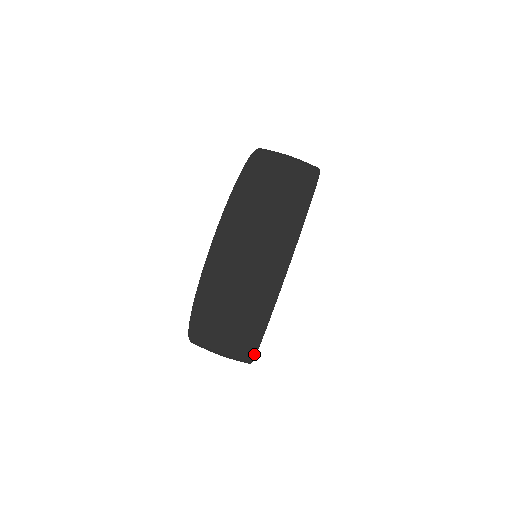
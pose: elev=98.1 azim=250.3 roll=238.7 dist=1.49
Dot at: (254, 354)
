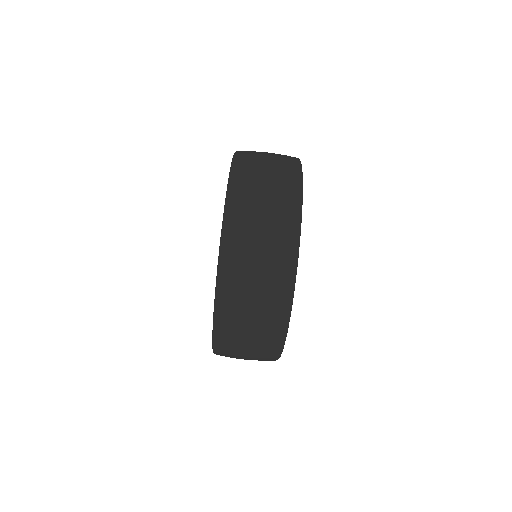
Dot at: (288, 320)
